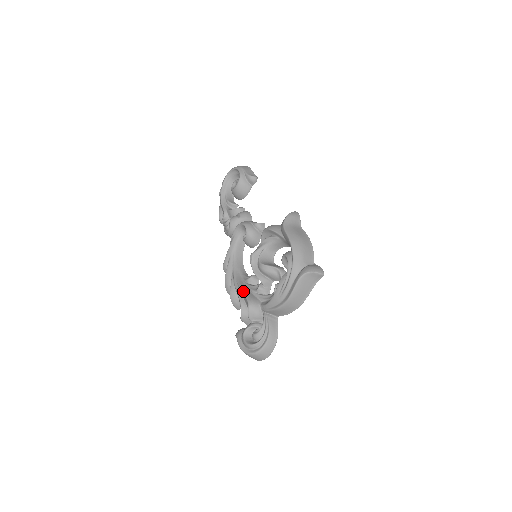
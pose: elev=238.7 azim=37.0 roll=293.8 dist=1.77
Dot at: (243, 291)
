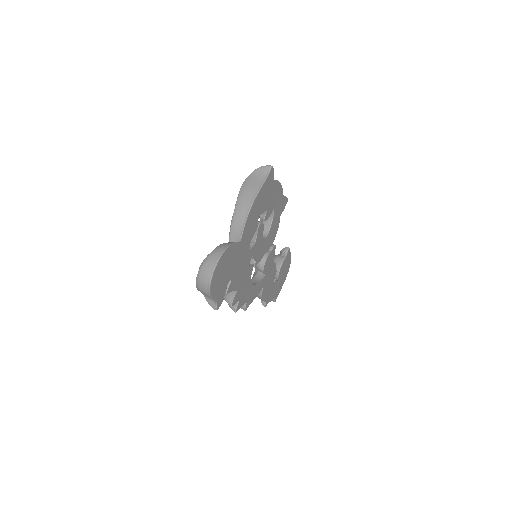
Dot at: occluded
